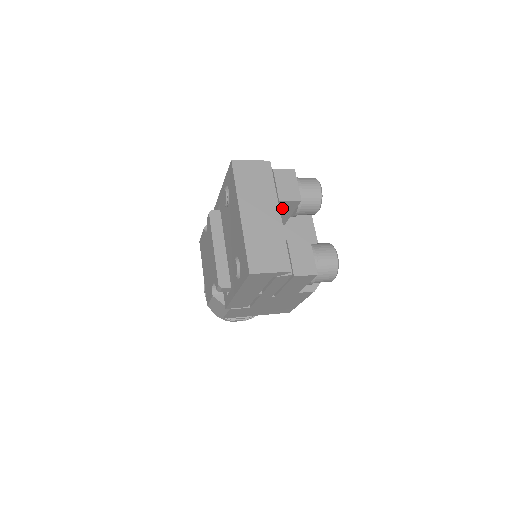
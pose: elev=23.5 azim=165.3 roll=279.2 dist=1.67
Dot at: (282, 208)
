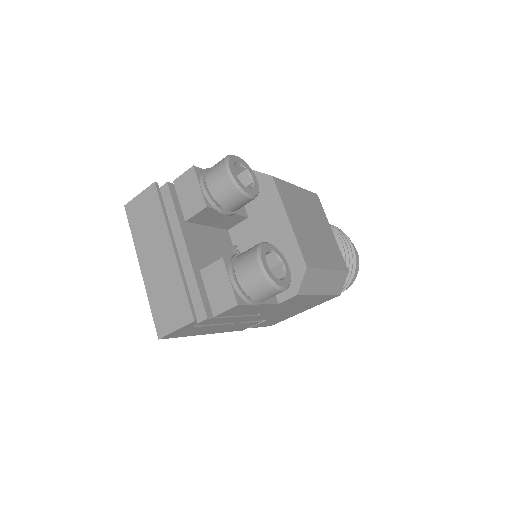
Dot at: (206, 219)
